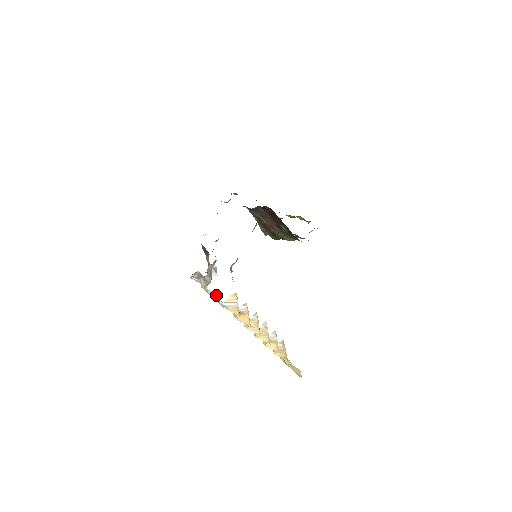
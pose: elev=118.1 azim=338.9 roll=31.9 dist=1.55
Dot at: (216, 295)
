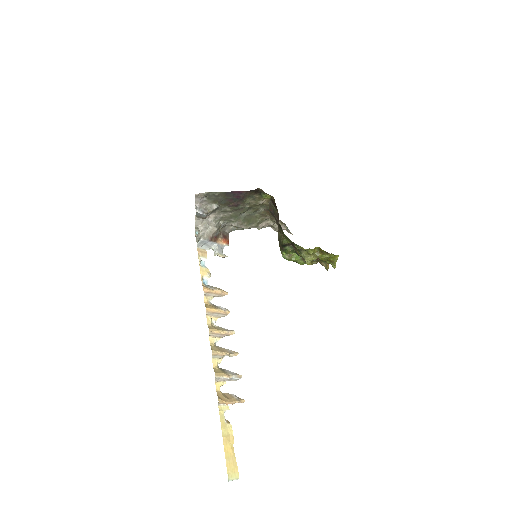
Dot at: (206, 270)
